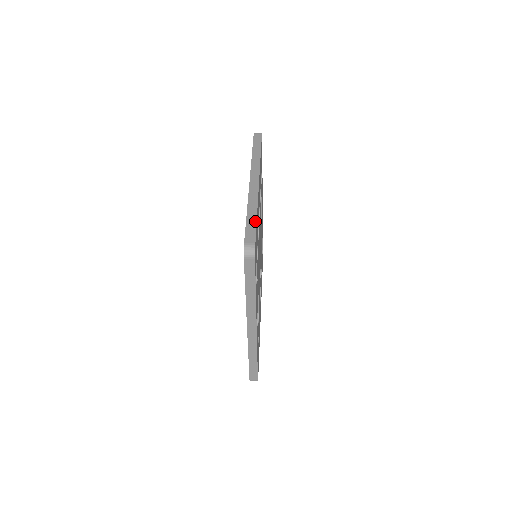
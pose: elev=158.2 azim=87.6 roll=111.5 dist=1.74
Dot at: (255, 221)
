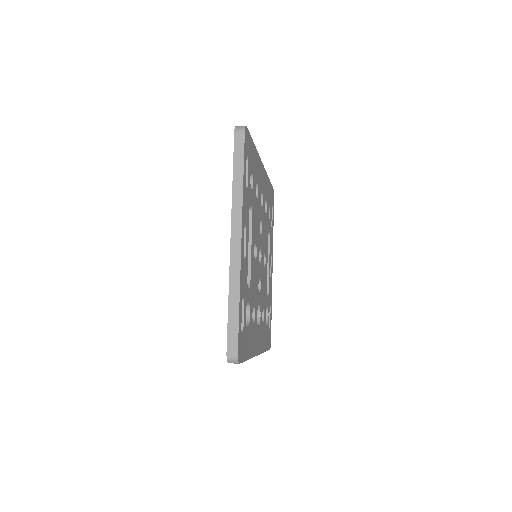
Dot at: occluded
